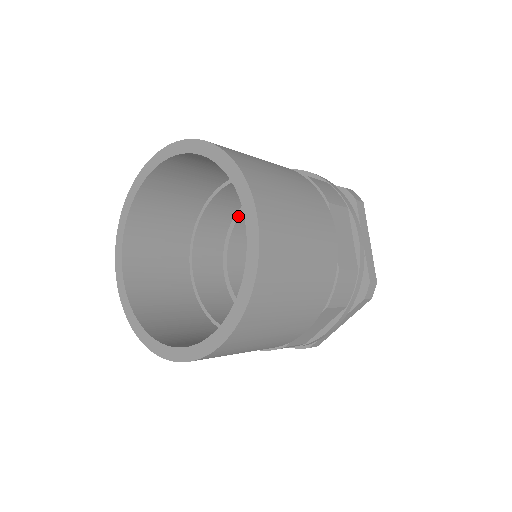
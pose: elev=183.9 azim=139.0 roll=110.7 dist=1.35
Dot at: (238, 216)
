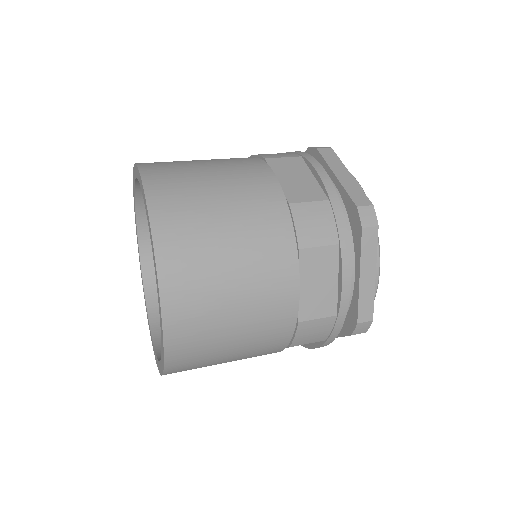
Dot at: occluded
